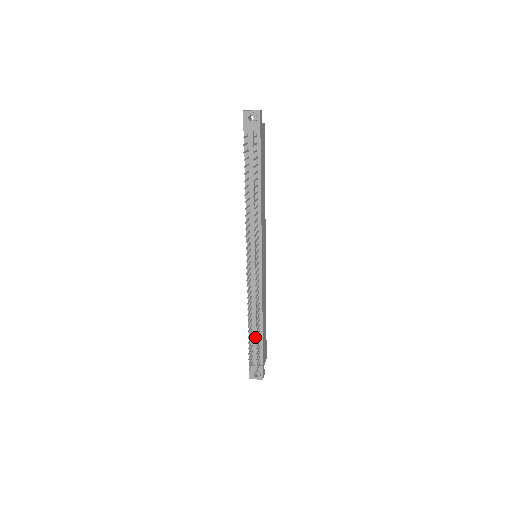
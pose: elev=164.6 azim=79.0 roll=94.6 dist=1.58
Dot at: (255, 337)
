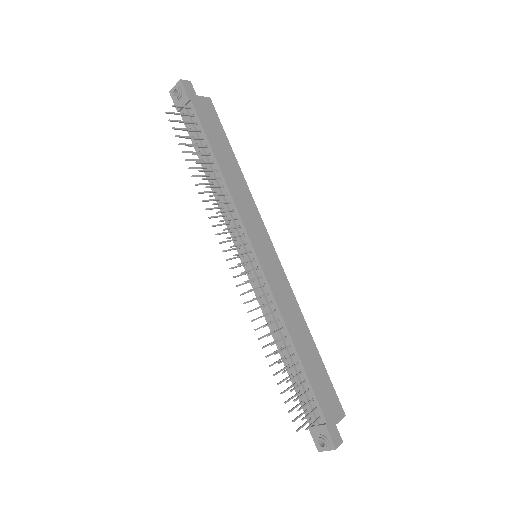
Dot at: occluded
